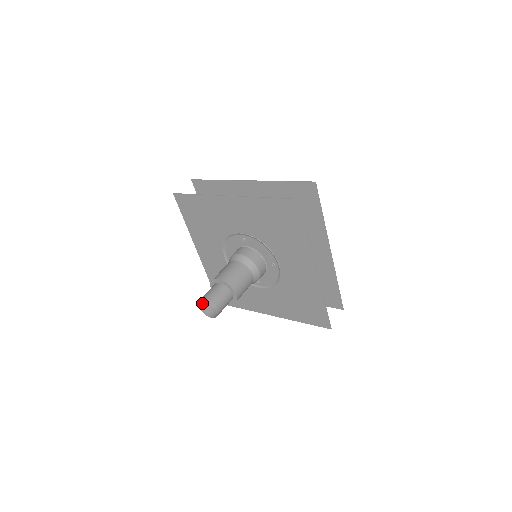
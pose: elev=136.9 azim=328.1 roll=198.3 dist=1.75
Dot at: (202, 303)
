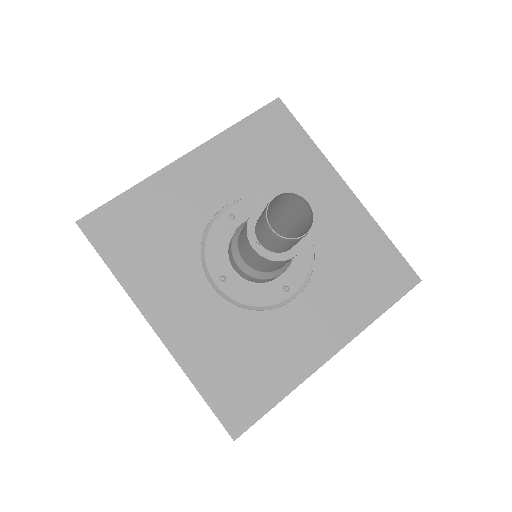
Dot at: (268, 231)
